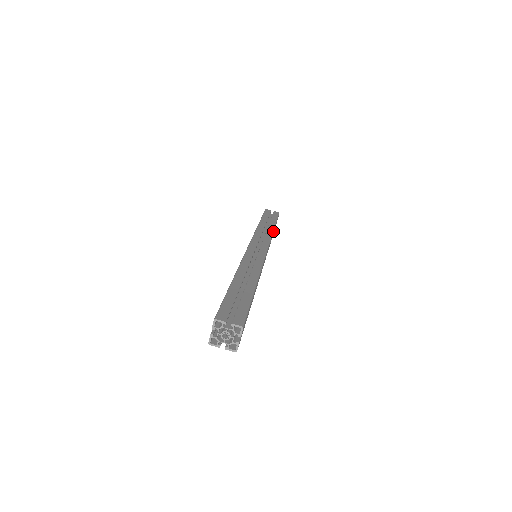
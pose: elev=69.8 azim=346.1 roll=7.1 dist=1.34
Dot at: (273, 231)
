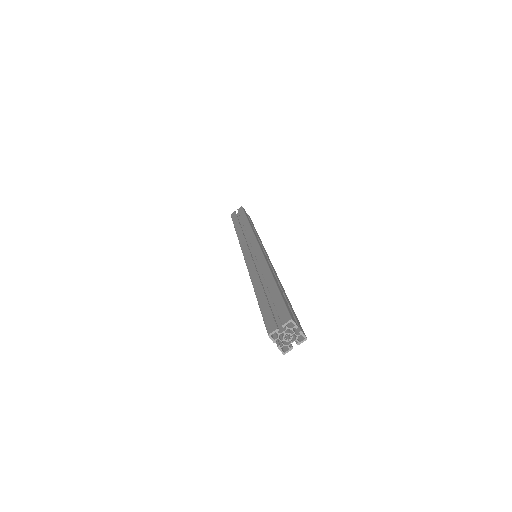
Dot at: (250, 225)
